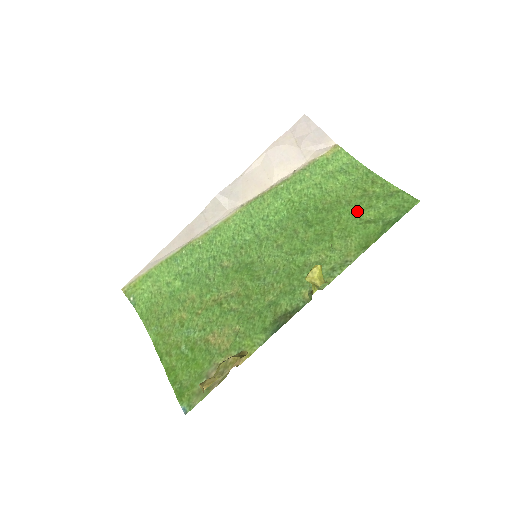
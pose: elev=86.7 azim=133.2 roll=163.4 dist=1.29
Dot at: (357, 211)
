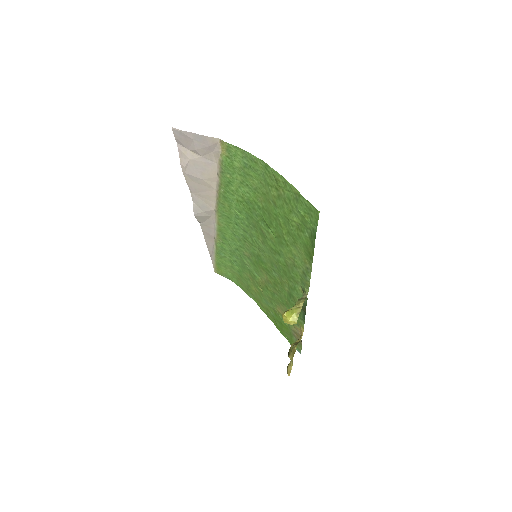
Dot at: (285, 216)
